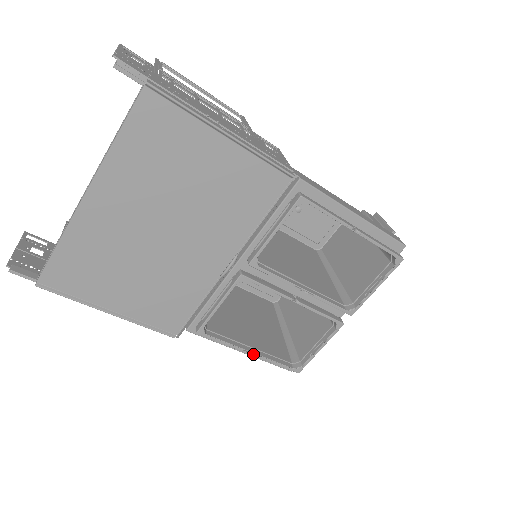
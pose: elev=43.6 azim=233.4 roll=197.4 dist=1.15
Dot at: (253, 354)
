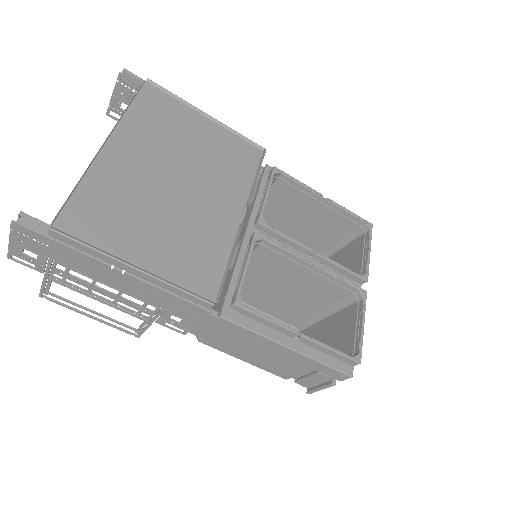
Dot at: (303, 335)
